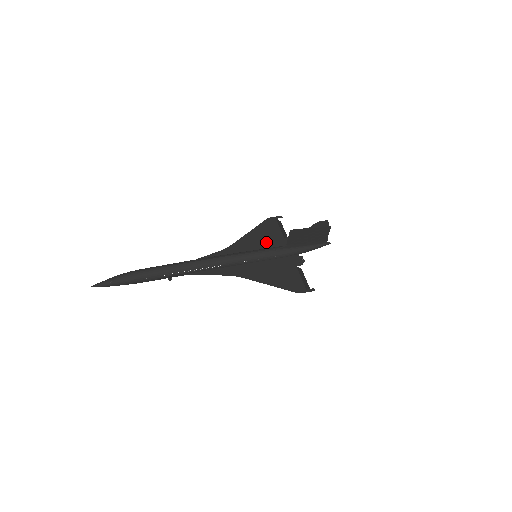
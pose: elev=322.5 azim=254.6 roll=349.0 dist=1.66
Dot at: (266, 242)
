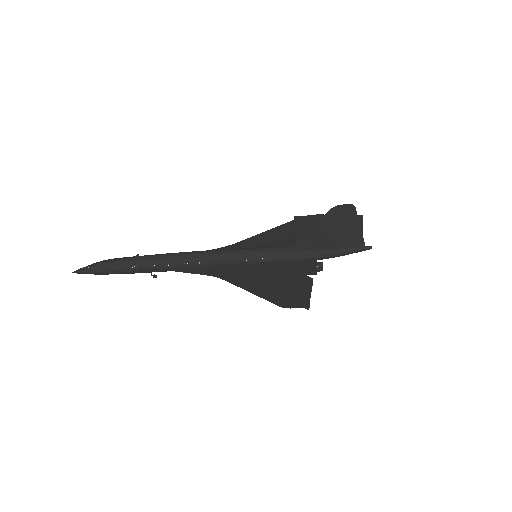
Dot at: (282, 242)
